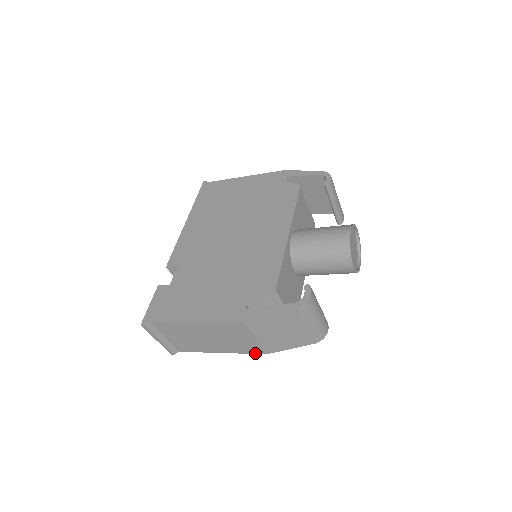
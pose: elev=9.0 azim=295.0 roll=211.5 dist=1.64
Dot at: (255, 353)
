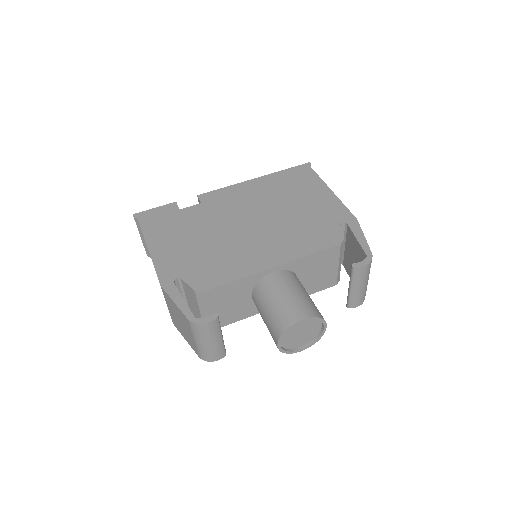
Dot at: occluded
